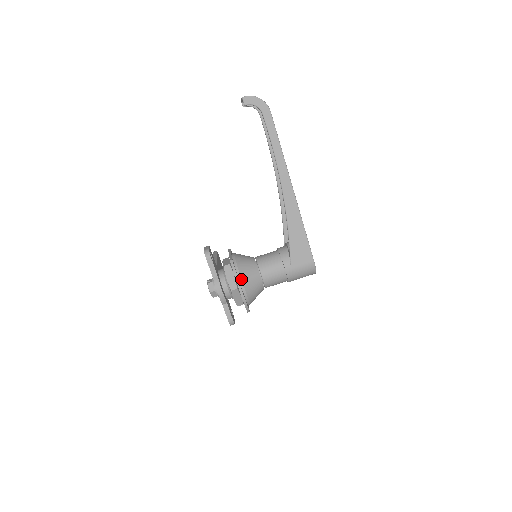
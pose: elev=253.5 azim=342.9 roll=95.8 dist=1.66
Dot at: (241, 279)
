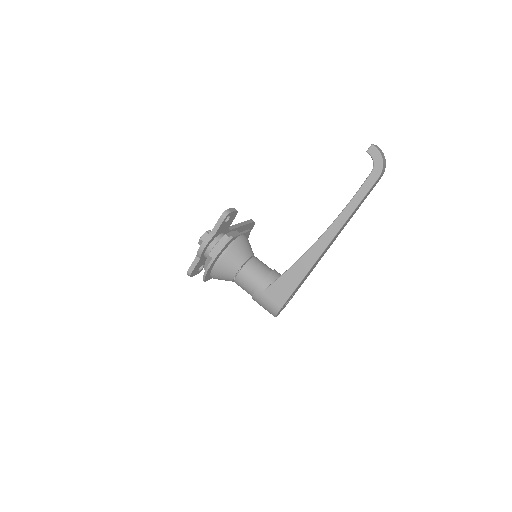
Dot at: (222, 256)
